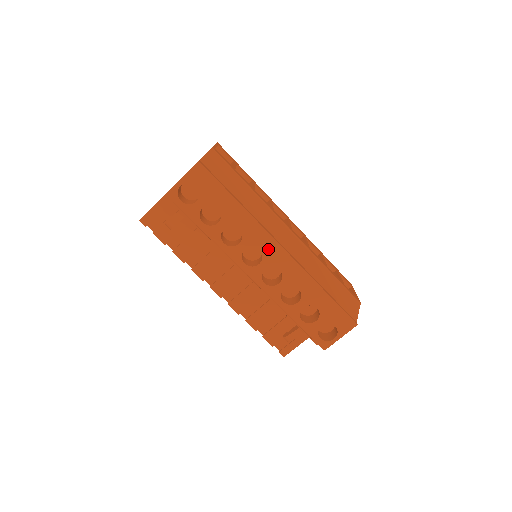
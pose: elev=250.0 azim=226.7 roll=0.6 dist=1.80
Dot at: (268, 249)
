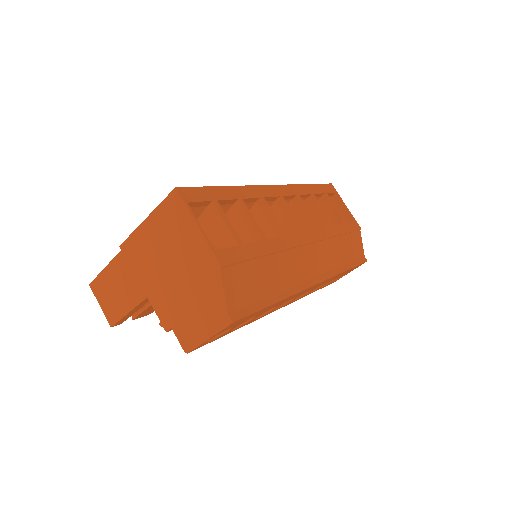
Dot at: (302, 293)
